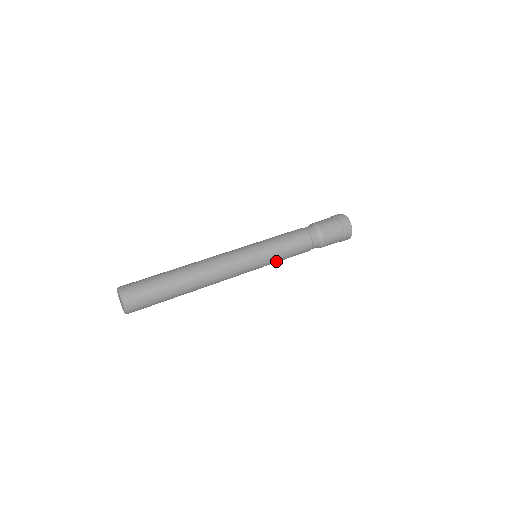
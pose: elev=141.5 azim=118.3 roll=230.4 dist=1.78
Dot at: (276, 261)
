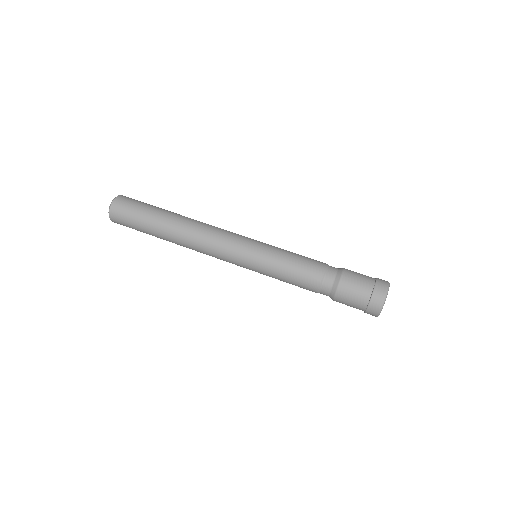
Dot at: occluded
